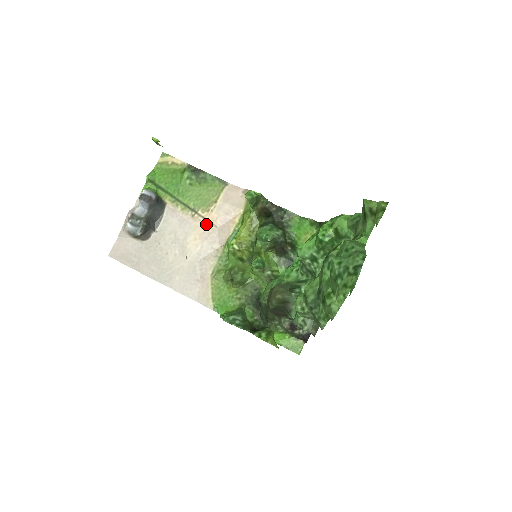
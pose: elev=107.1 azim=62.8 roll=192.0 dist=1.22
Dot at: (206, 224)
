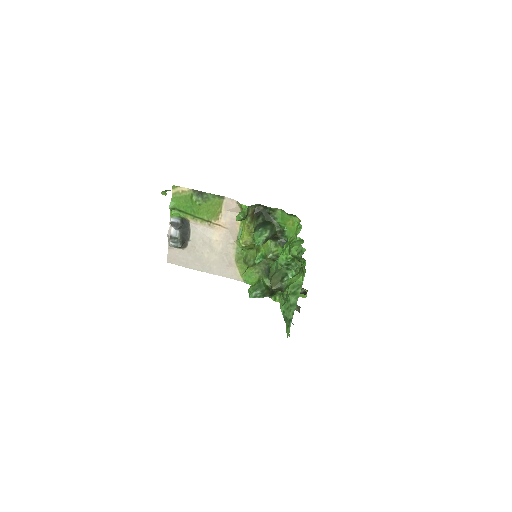
Dot at: (220, 228)
